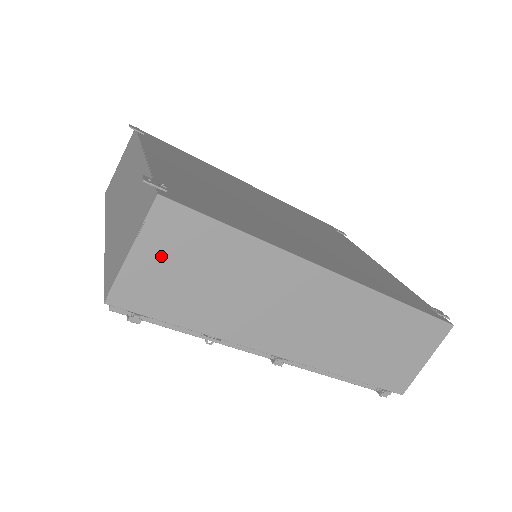
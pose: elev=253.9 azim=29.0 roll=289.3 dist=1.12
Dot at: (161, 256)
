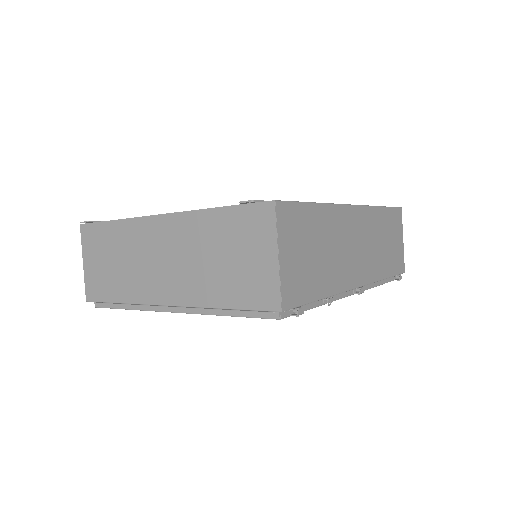
Dot at: (292, 249)
